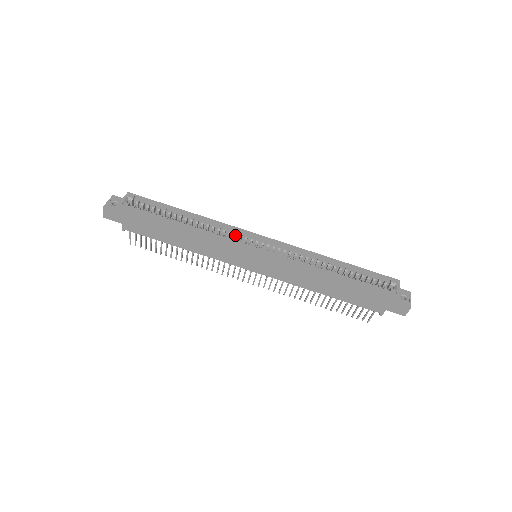
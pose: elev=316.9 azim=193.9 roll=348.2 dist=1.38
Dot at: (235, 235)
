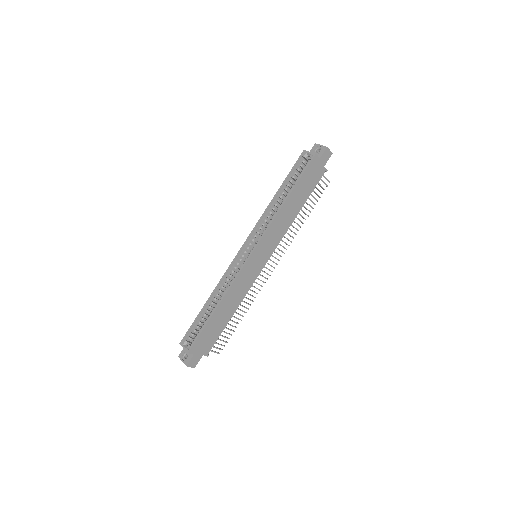
Dot at: (236, 268)
